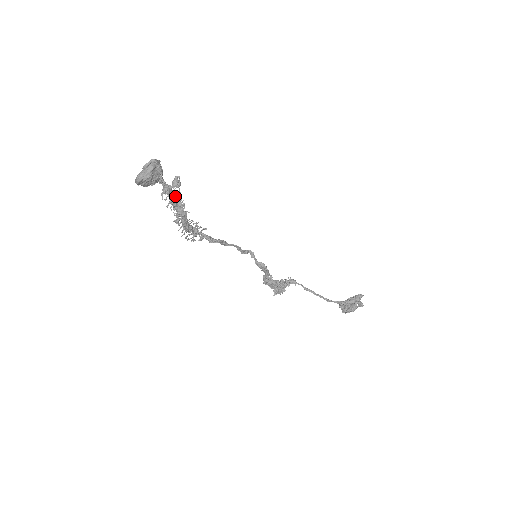
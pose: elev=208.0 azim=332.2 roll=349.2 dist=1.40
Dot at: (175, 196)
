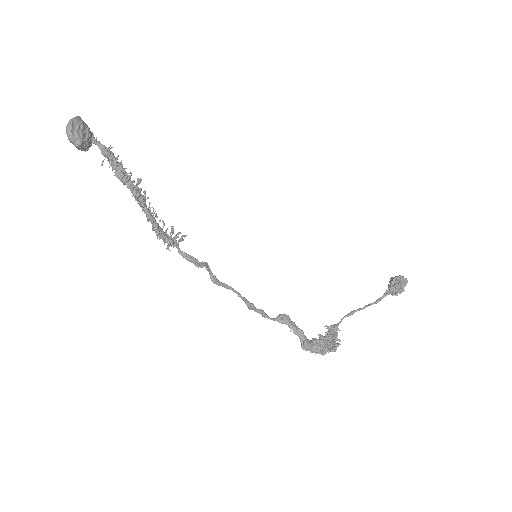
Dot at: (118, 163)
